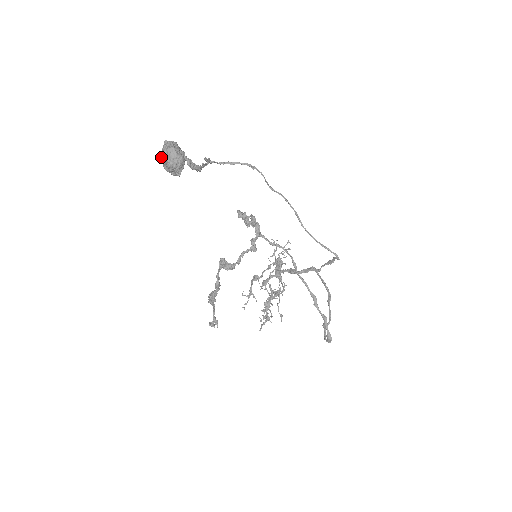
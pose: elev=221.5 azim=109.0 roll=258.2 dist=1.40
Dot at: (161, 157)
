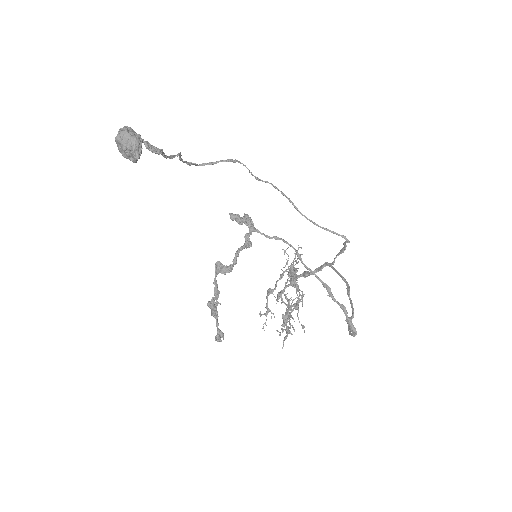
Dot at: (116, 143)
